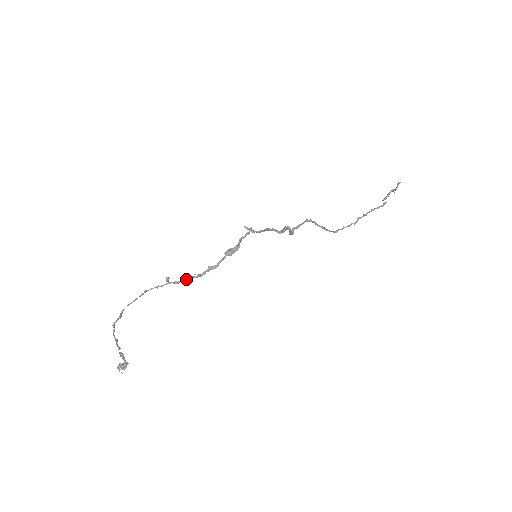
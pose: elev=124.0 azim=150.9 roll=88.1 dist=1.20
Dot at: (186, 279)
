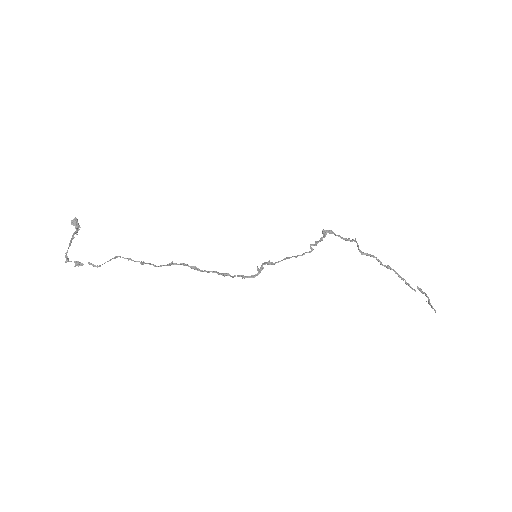
Dot at: (162, 265)
